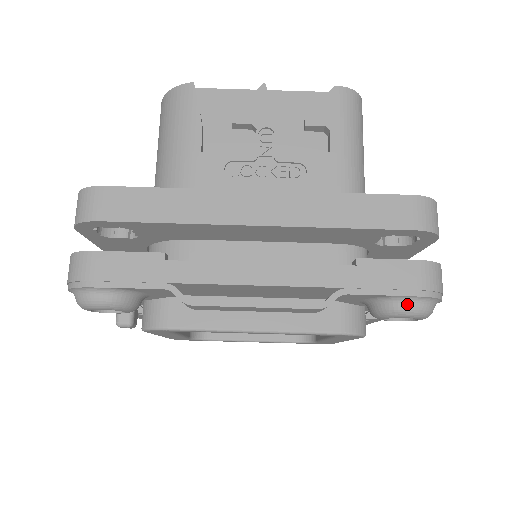
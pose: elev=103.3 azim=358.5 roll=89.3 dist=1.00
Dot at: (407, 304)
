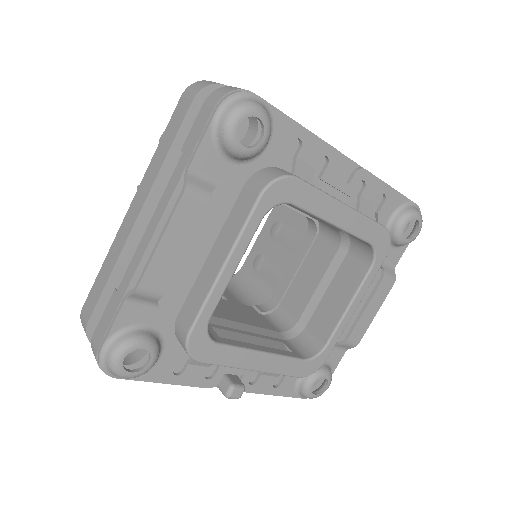
Dot at: (222, 120)
